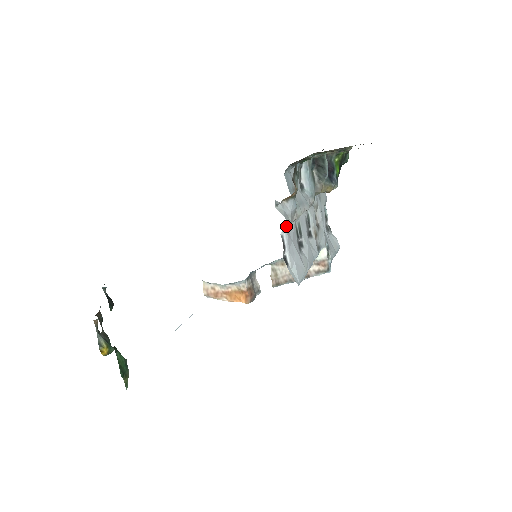
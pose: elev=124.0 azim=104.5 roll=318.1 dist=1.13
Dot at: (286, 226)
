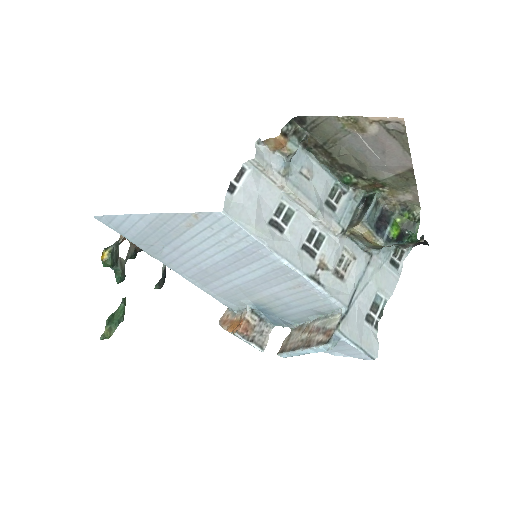
Dot at: (260, 172)
